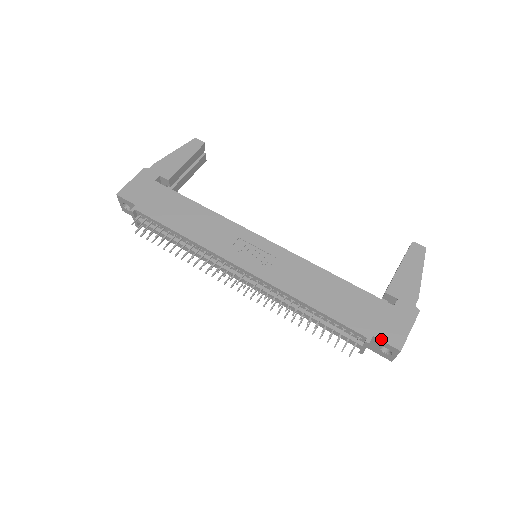
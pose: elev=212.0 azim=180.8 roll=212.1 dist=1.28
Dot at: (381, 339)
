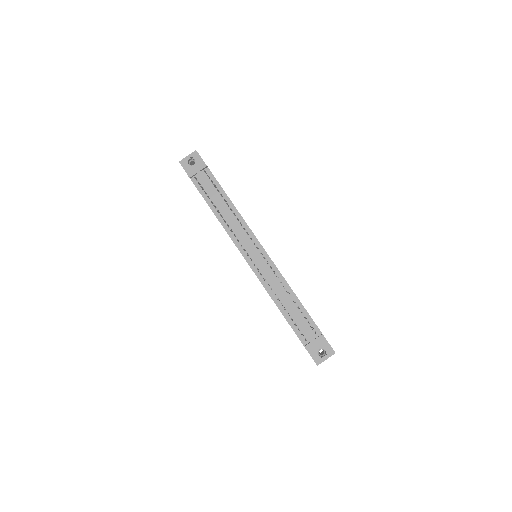
Dot at: occluded
